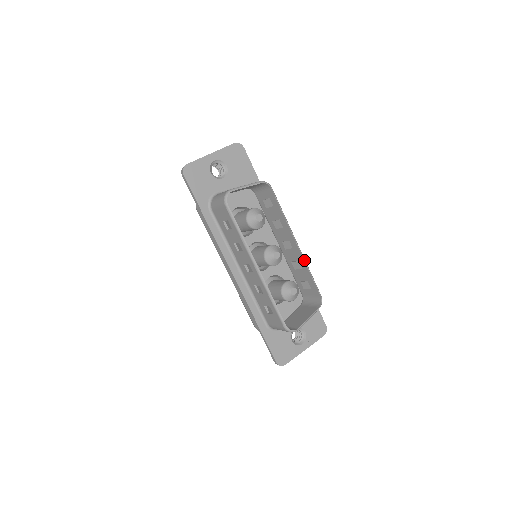
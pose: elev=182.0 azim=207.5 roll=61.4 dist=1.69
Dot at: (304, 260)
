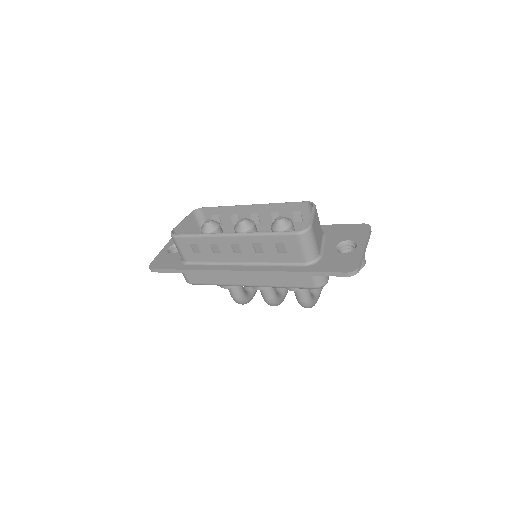
Dot at: (267, 204)
